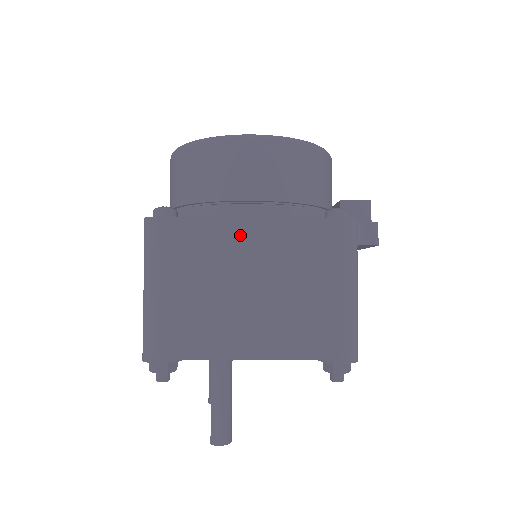
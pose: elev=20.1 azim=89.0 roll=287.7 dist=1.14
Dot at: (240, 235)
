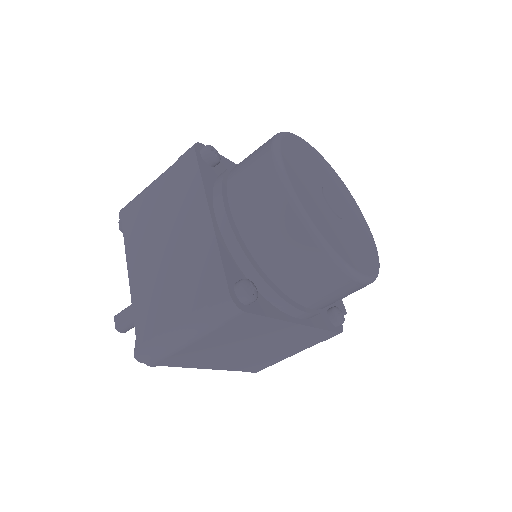
Dot at: (281, 329)
